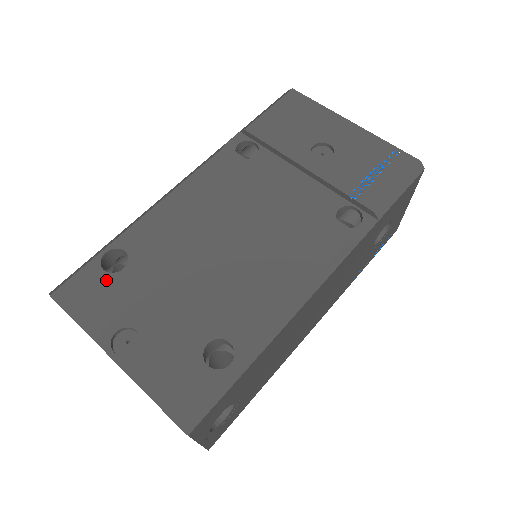
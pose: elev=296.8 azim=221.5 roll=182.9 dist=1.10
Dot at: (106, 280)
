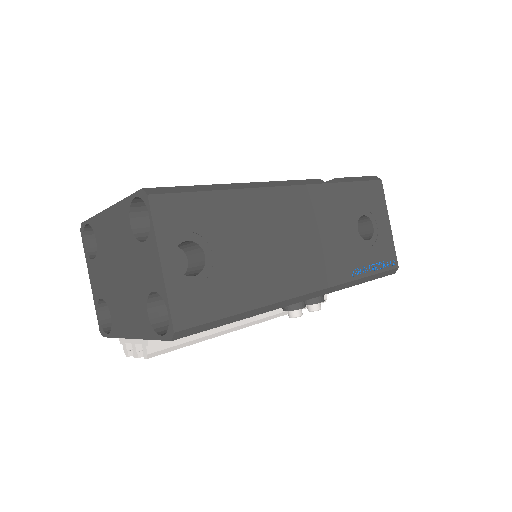
Dot at: occluded
